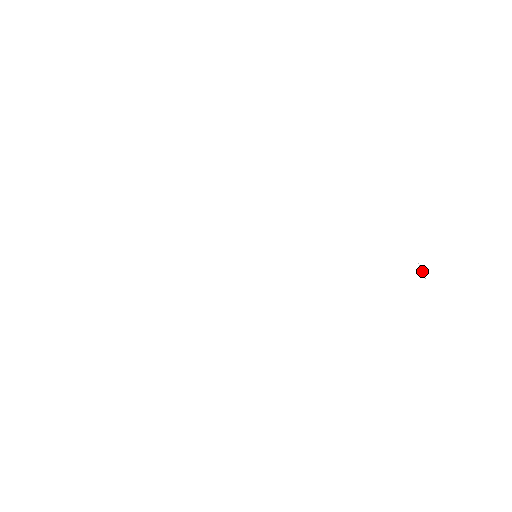
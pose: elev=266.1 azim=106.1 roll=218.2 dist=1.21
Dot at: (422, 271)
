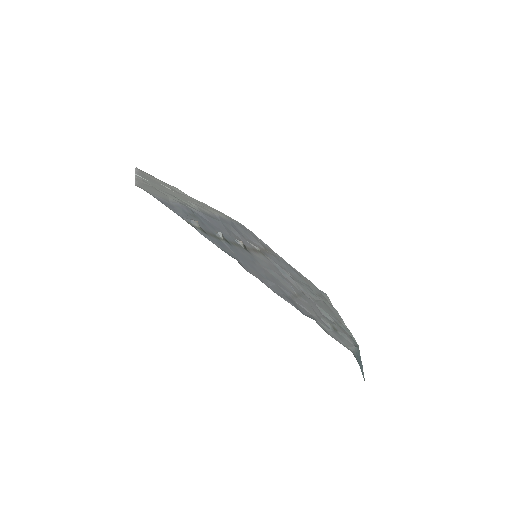
Dot at: (357, 346)
